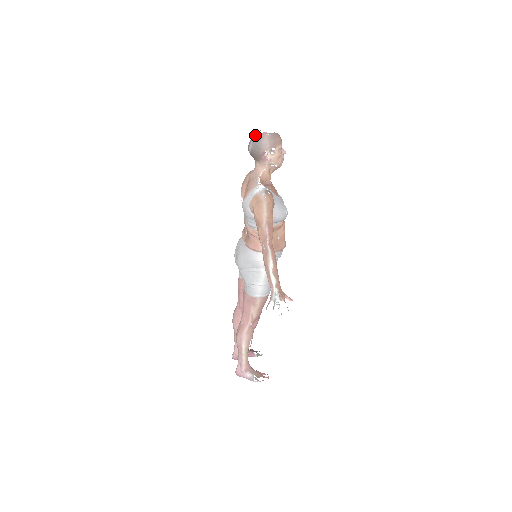
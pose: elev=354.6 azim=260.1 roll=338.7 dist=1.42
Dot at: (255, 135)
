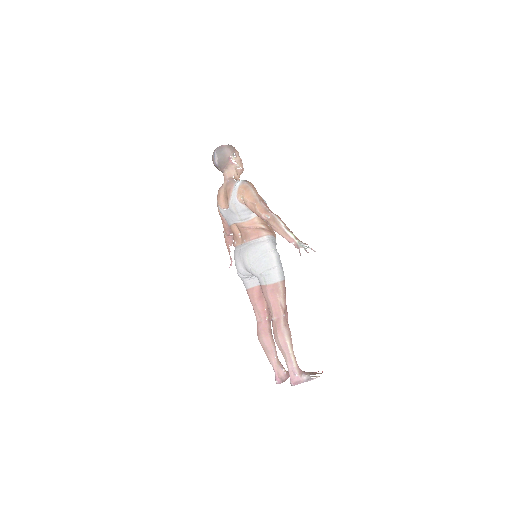
Dot at: (216, 149)
